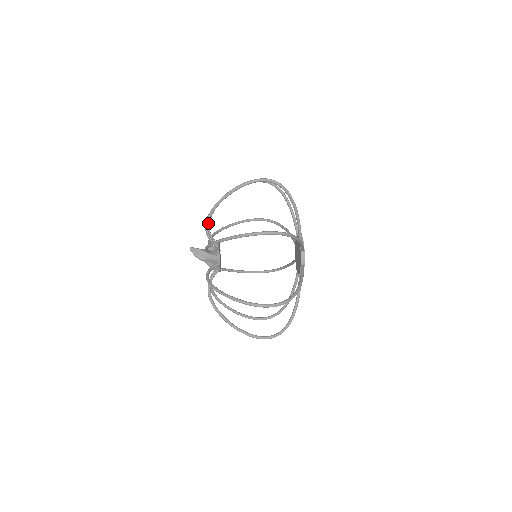
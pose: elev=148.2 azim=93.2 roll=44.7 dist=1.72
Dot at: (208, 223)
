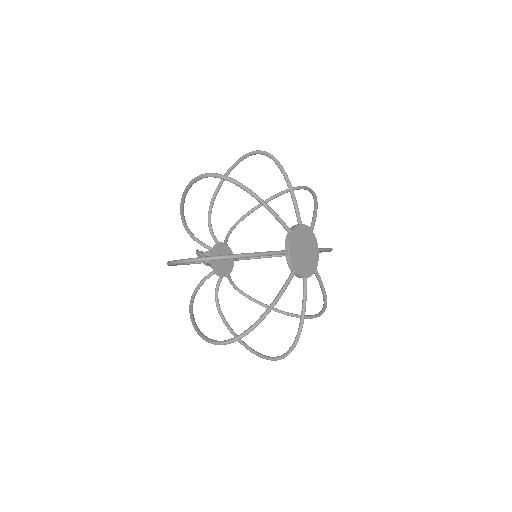
Dot at: (188, 229)
